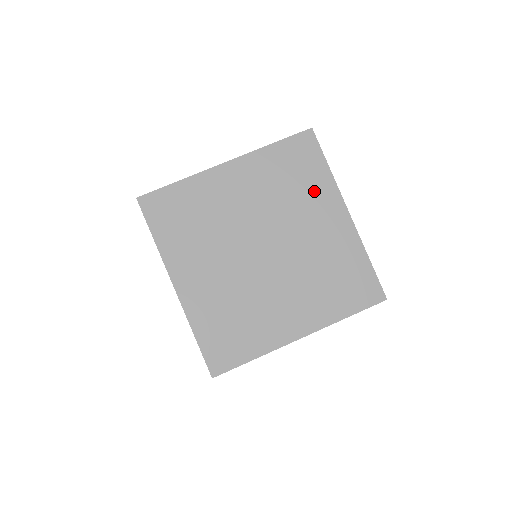
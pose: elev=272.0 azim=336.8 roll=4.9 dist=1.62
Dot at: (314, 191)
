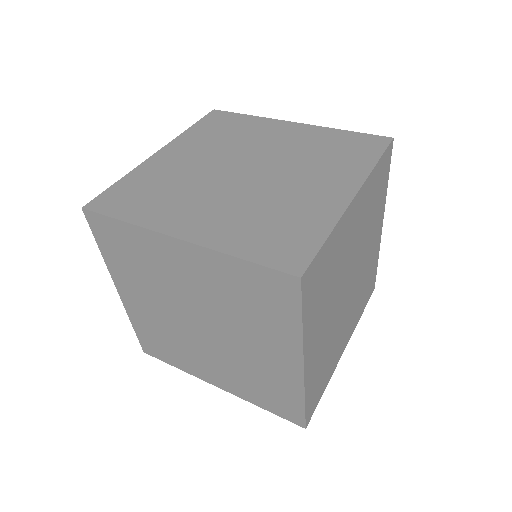
Dot at: (342, 167)
